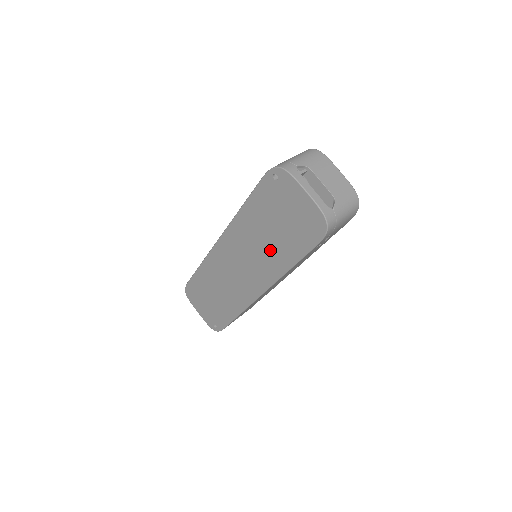
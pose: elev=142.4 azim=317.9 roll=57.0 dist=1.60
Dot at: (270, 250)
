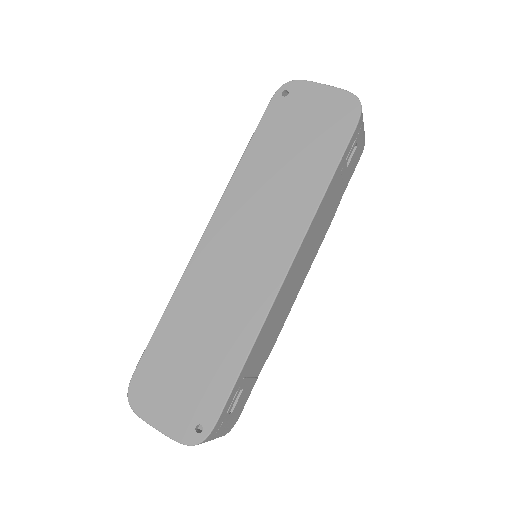
Dot at: (293, 182)
